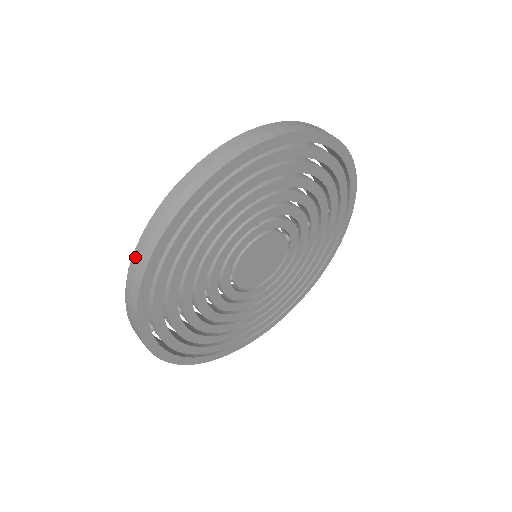
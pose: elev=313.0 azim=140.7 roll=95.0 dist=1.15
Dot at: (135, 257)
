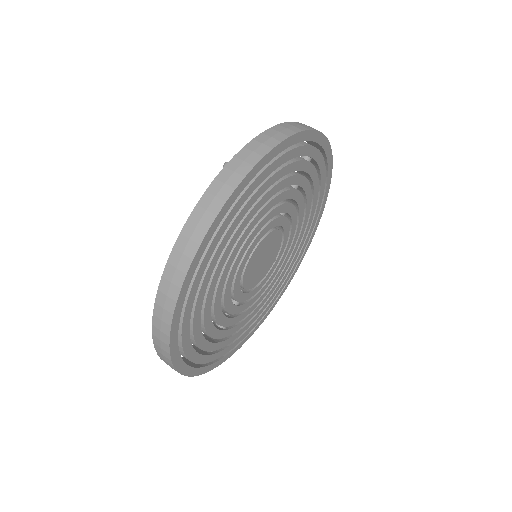
Dot at: (243, 152)
